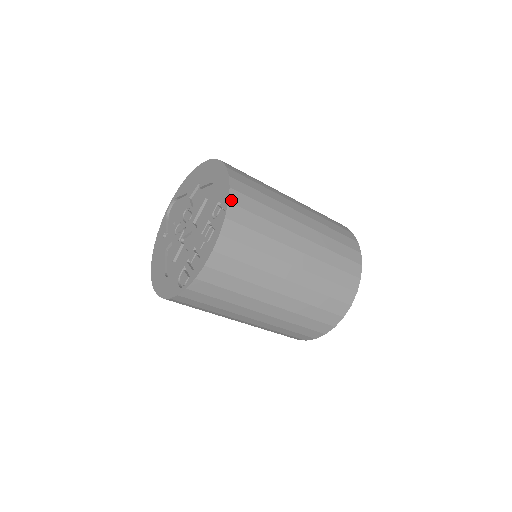
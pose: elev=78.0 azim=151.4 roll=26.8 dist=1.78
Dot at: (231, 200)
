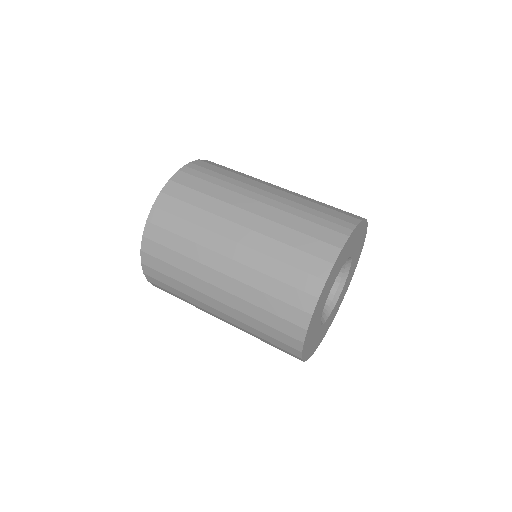
Dot at: (156, 204)
